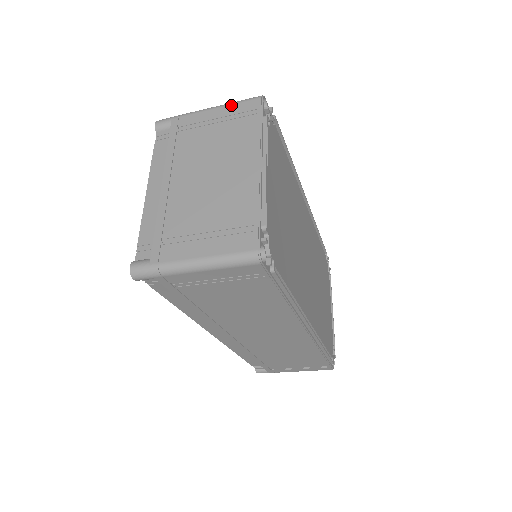
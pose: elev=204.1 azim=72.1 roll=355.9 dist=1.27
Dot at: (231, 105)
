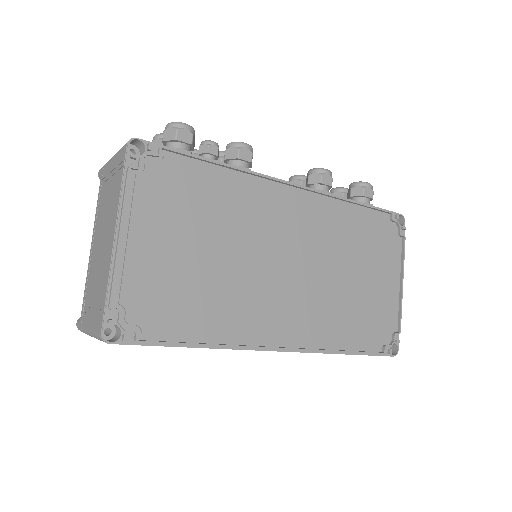
Dot at: (117, 154)
